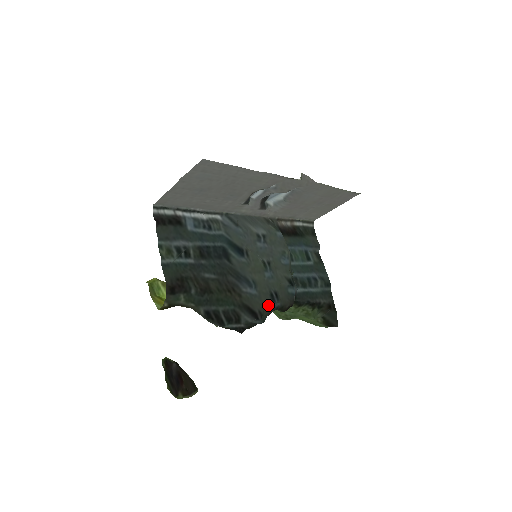
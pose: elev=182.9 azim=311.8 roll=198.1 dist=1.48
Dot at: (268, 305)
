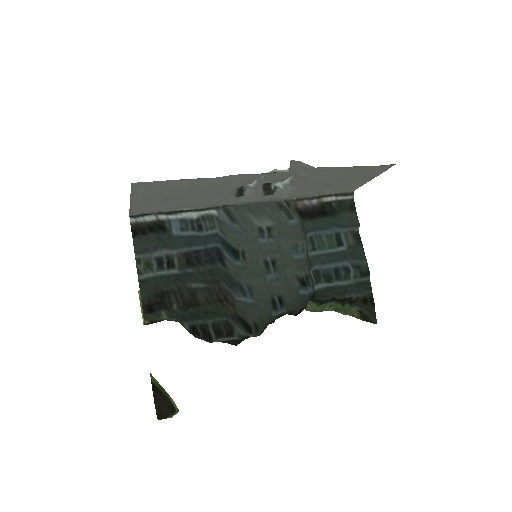
Dot at: (267, 314)
